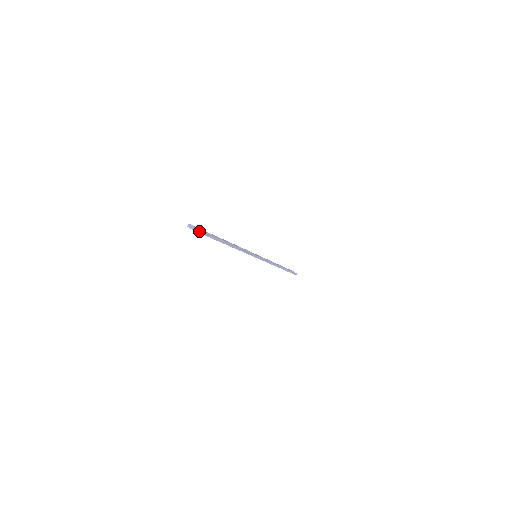
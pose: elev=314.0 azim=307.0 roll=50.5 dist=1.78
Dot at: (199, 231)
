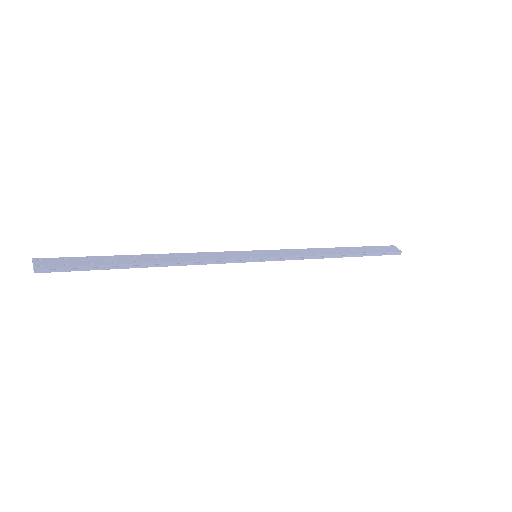
Dot at: (45, 270)
